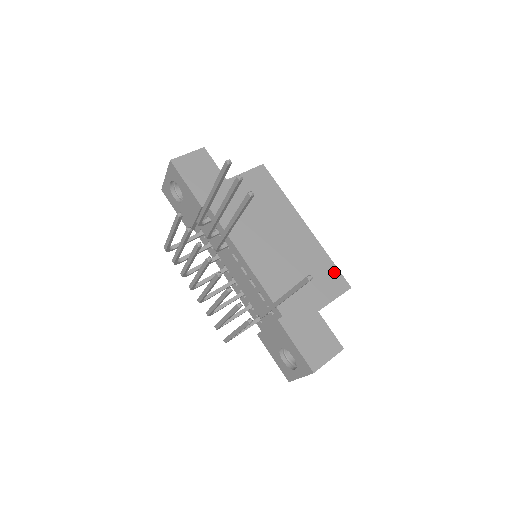
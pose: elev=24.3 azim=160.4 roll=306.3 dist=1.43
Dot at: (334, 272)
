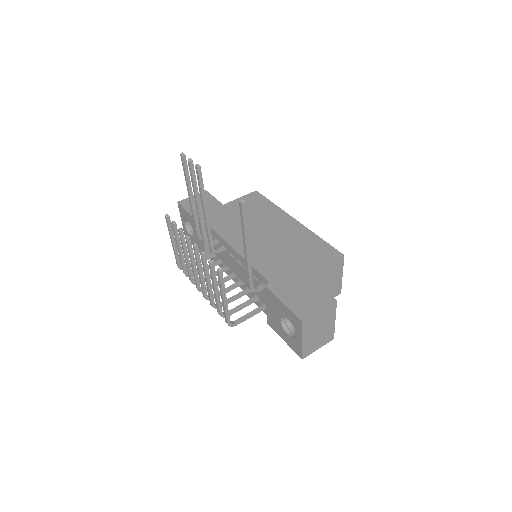
Dot at: (325, 247)
